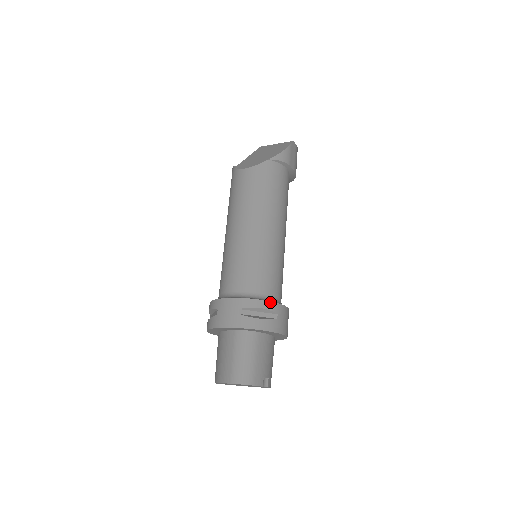
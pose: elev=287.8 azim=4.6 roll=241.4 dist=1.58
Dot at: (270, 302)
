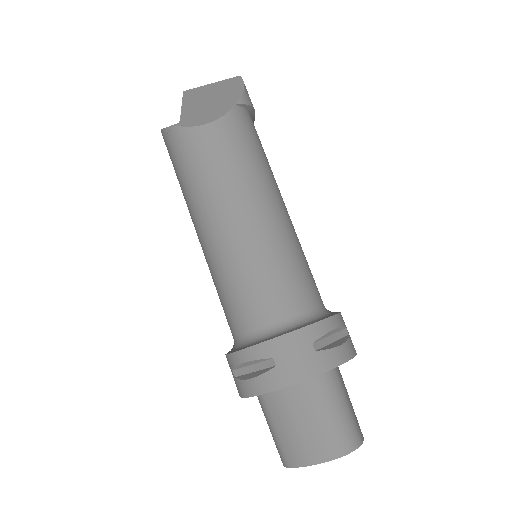
Dot at: (337, 315)
